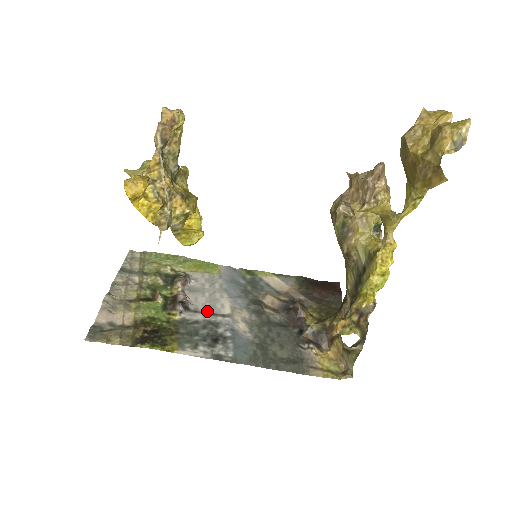
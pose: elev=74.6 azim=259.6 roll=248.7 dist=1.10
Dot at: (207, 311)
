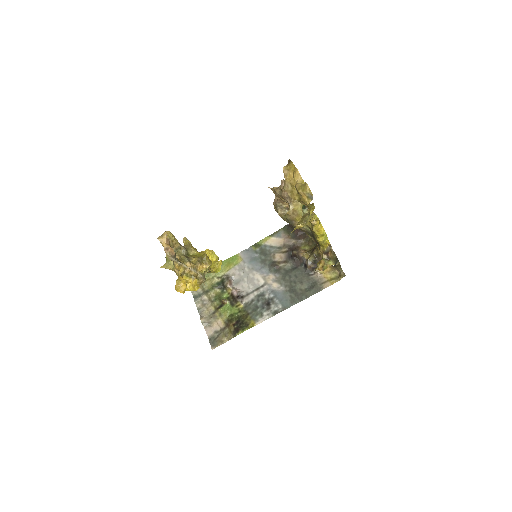
Dot at: (253, 290)
